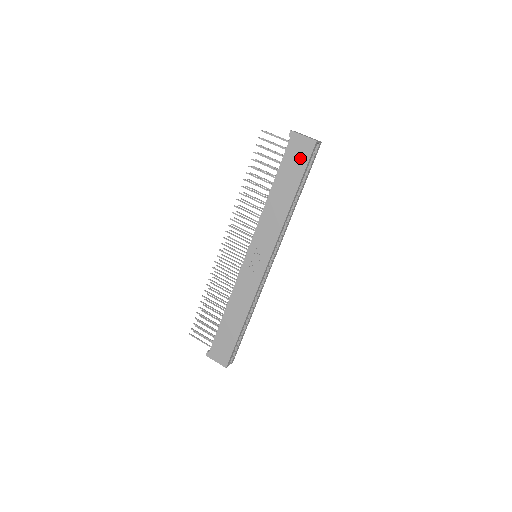
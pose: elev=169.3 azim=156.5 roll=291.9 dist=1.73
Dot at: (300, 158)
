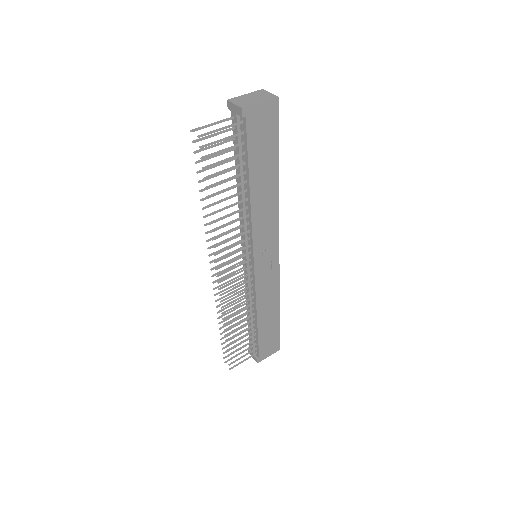
Dot at: (268, 131)
